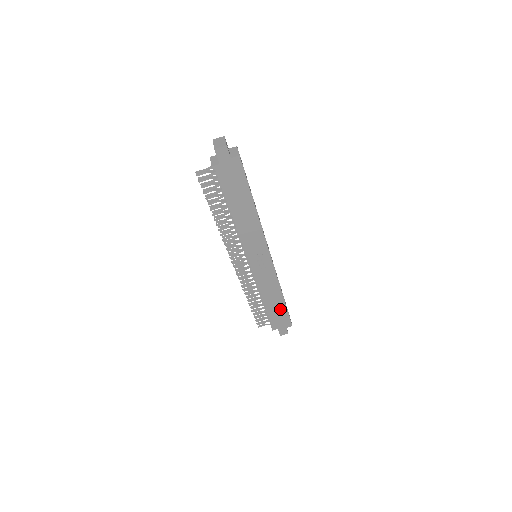
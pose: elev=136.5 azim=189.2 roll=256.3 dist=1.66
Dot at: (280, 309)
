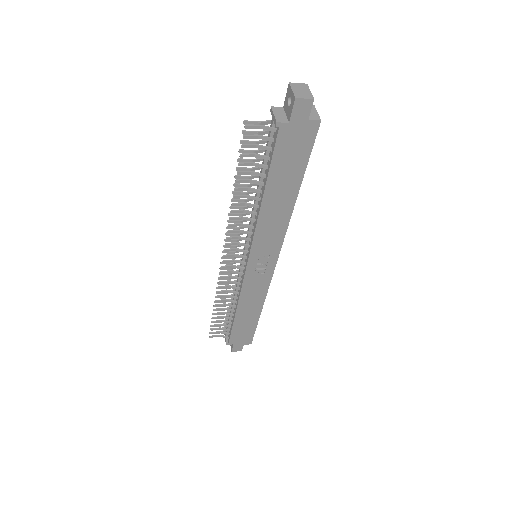
Dot at: (249, 323)
